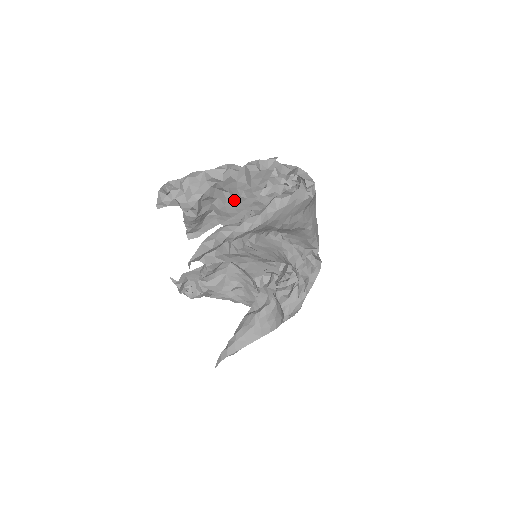
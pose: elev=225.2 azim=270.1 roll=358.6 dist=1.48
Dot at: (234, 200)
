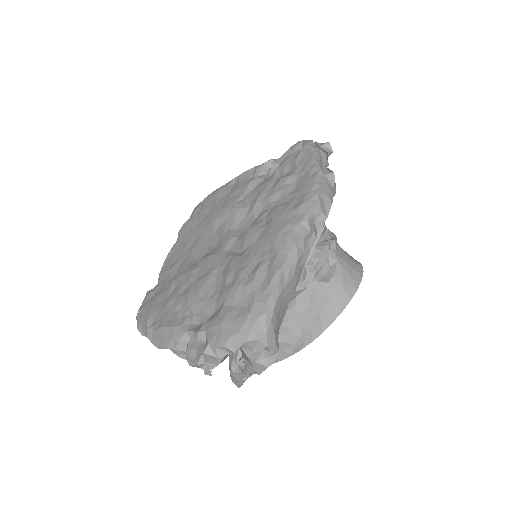
Dot at: occluded
